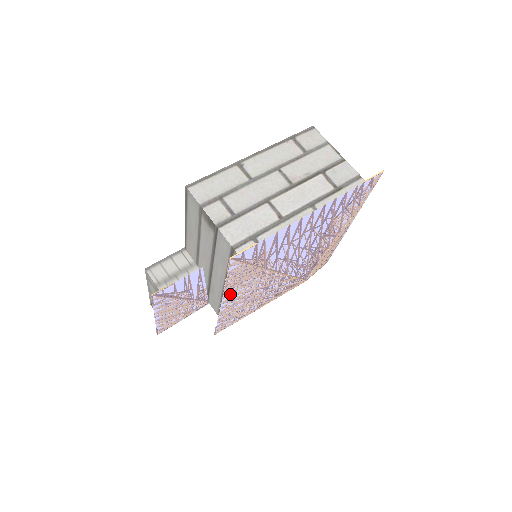
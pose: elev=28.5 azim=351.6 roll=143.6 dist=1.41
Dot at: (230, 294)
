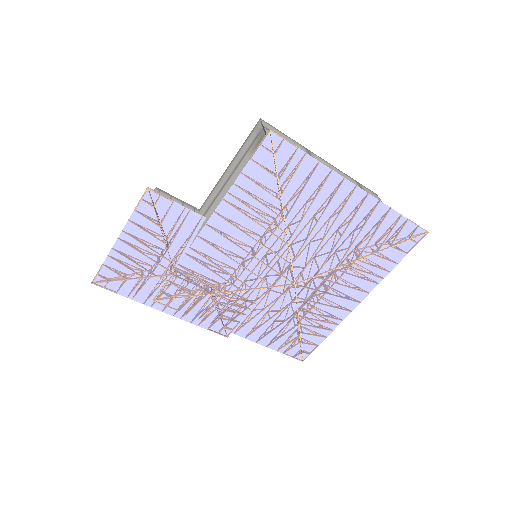
Dot at: (225, 212)
